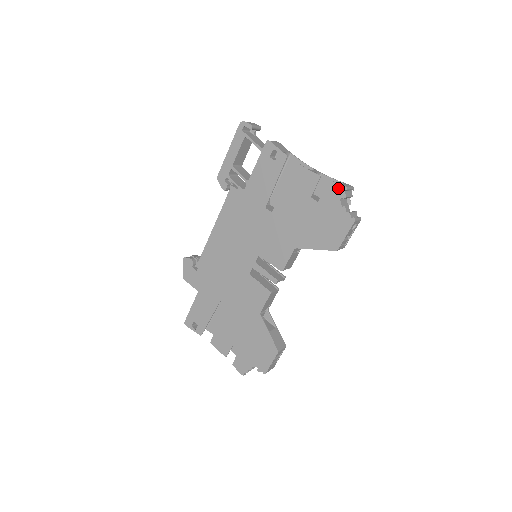
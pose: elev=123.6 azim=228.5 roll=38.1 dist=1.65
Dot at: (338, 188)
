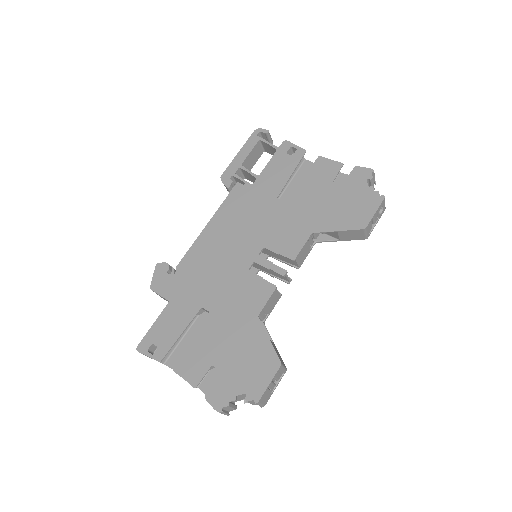
Dot at: (364, 171)
